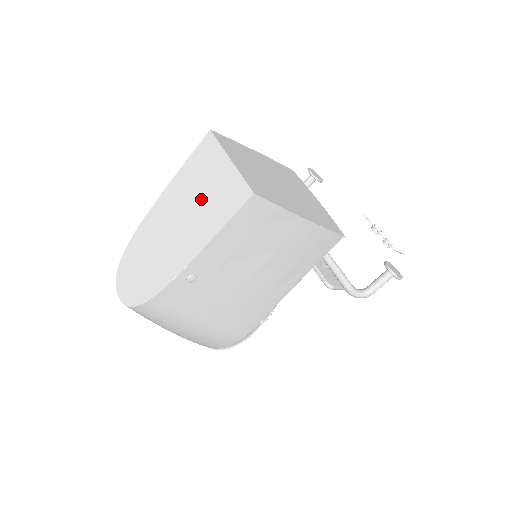
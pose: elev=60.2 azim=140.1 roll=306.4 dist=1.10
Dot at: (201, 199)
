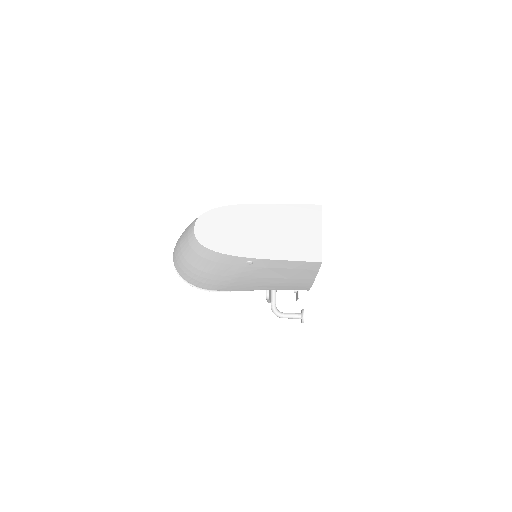
Dot at: (291, 234)
